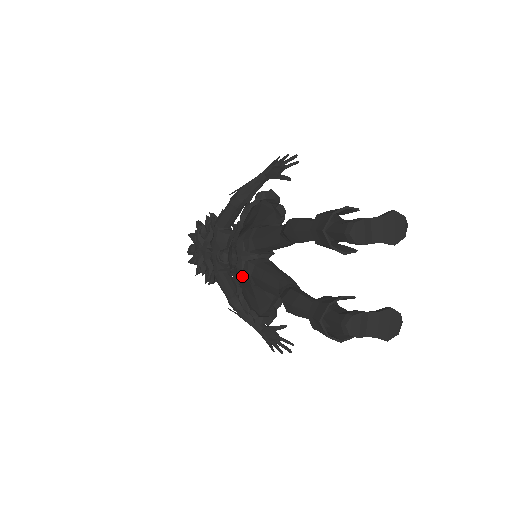
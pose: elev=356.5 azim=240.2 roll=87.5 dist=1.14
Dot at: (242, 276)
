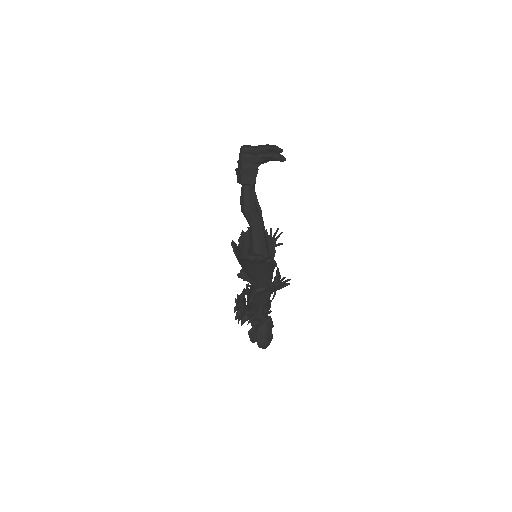
Dot at: occluded
